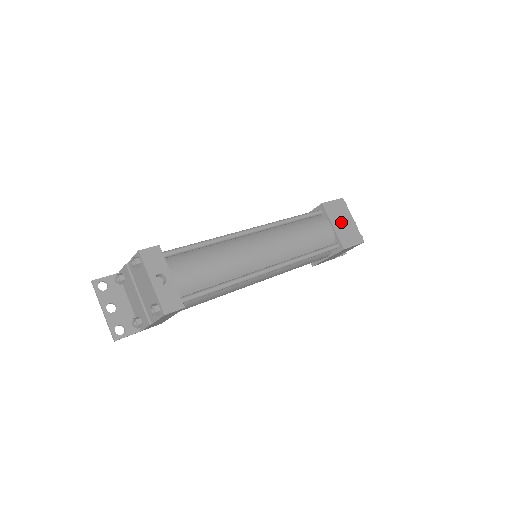
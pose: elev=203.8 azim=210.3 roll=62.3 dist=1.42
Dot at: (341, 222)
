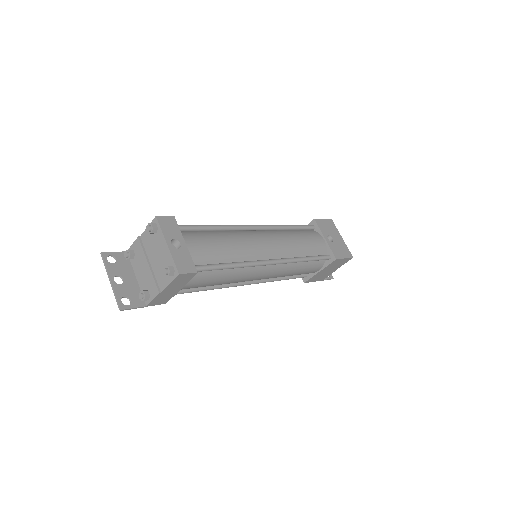
Dot at: (332, 237)
